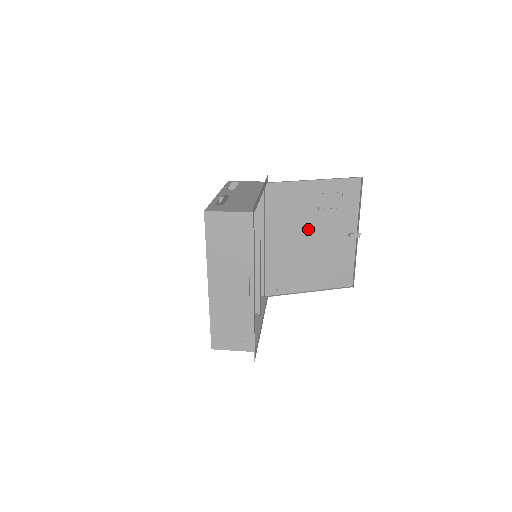
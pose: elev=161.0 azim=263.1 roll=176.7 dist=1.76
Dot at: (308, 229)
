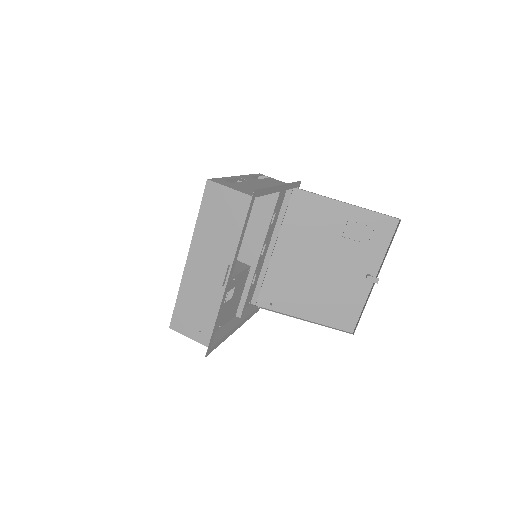
Dot at: (324, 253)
